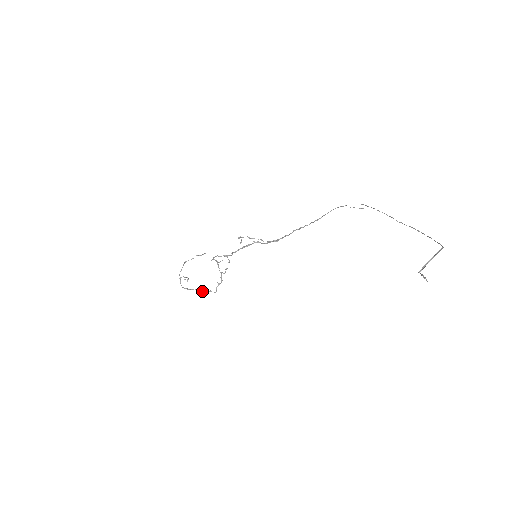
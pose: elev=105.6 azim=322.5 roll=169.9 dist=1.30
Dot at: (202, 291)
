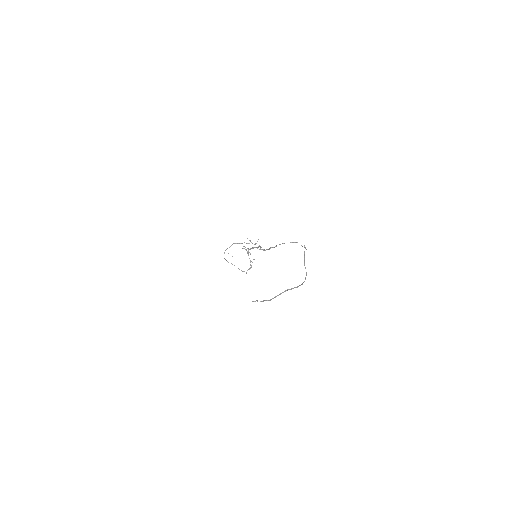
Dot at: occluded
